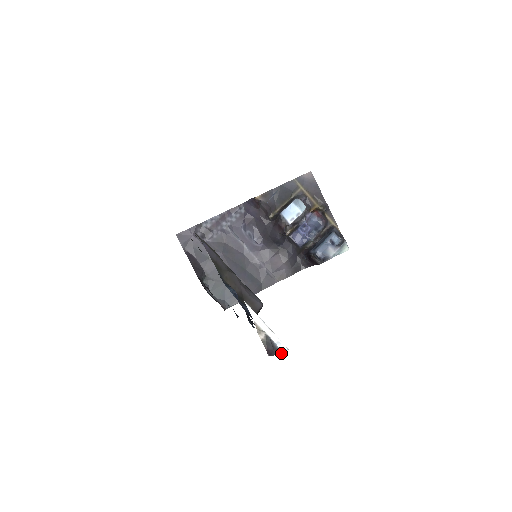
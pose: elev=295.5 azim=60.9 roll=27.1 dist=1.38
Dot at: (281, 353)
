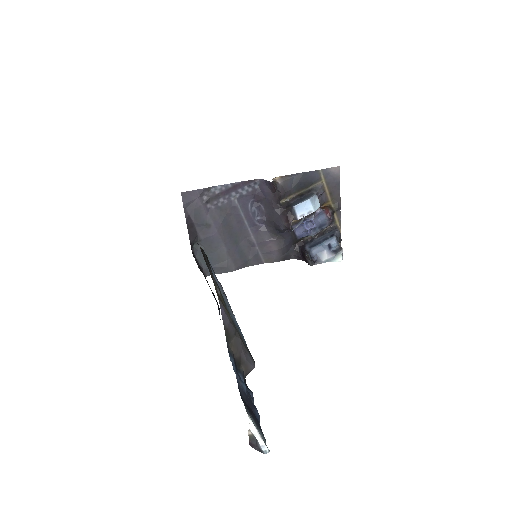
Dot at: (262, 452)
